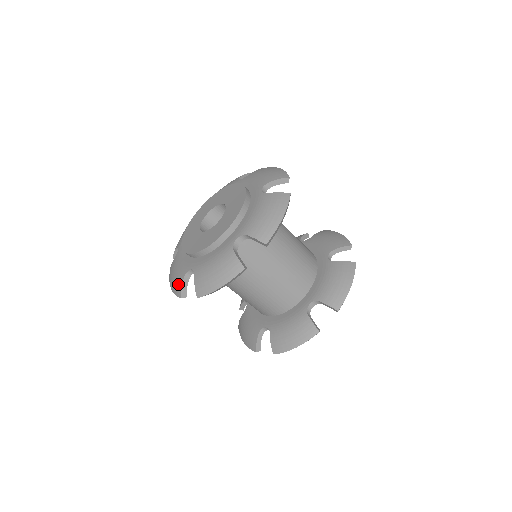
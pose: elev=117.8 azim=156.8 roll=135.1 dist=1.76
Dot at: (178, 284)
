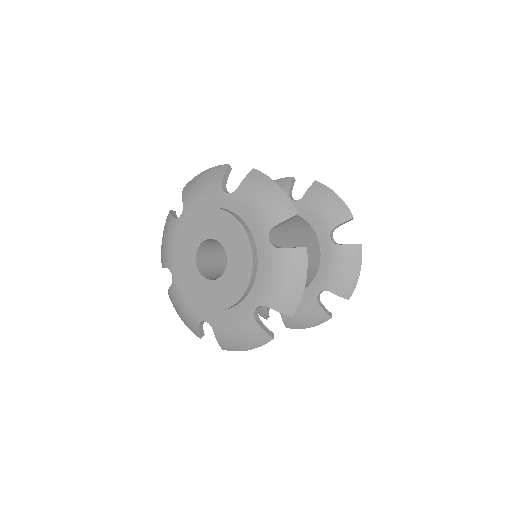
Dot at: (192, 327)
